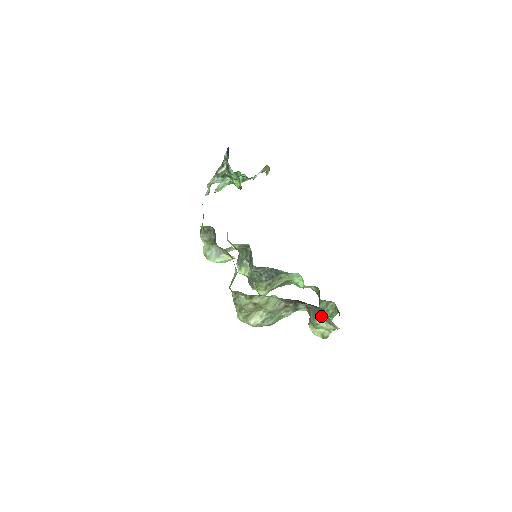
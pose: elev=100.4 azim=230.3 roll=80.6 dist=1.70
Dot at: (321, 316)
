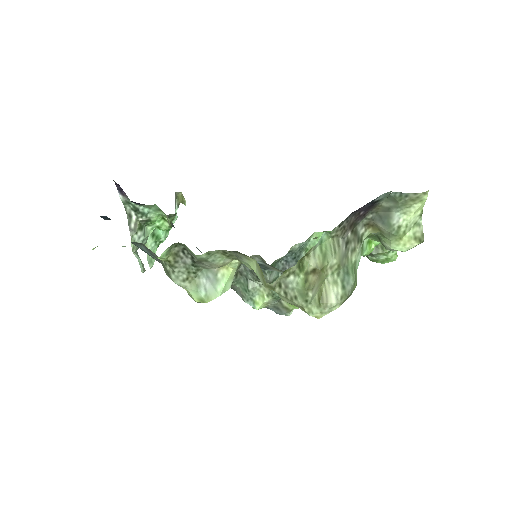
Dot at: (393, 210)
